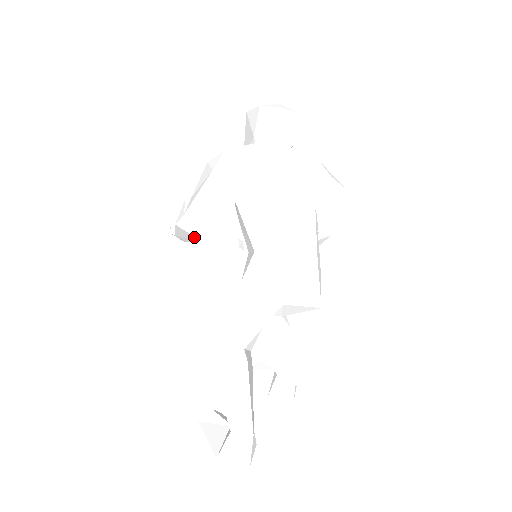
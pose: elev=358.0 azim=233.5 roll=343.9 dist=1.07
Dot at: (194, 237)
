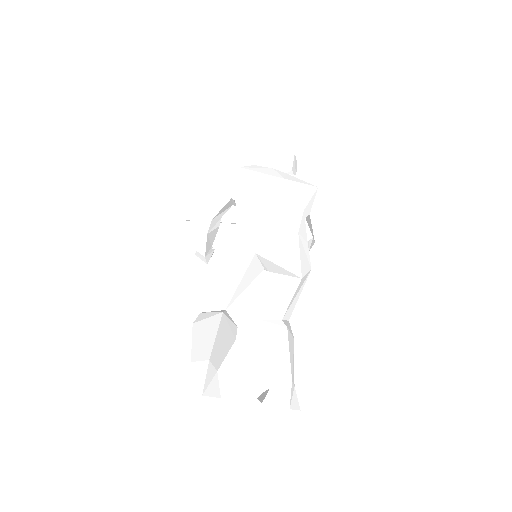
Dot at: (203, 233)
